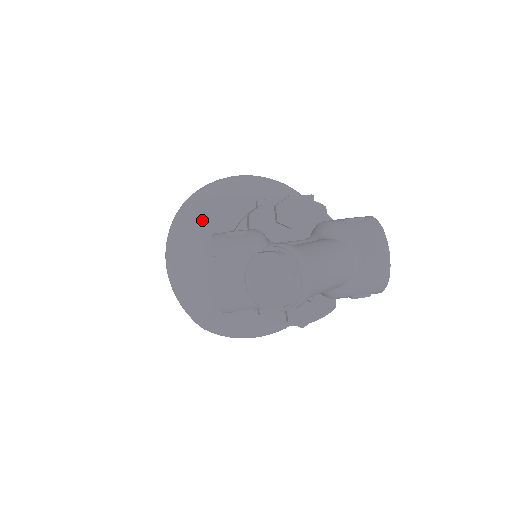
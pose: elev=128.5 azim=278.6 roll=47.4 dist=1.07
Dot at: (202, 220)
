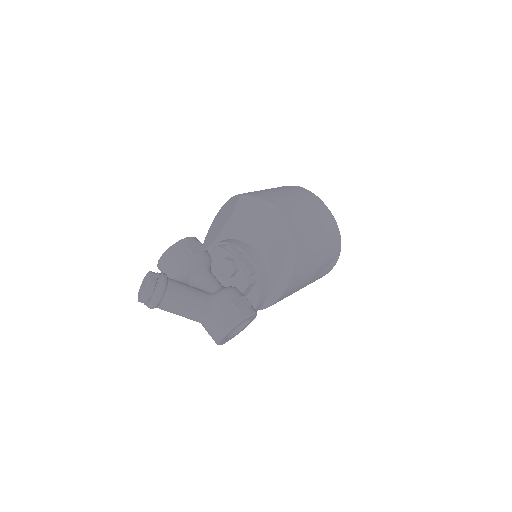
Dot at: (236, 214)
